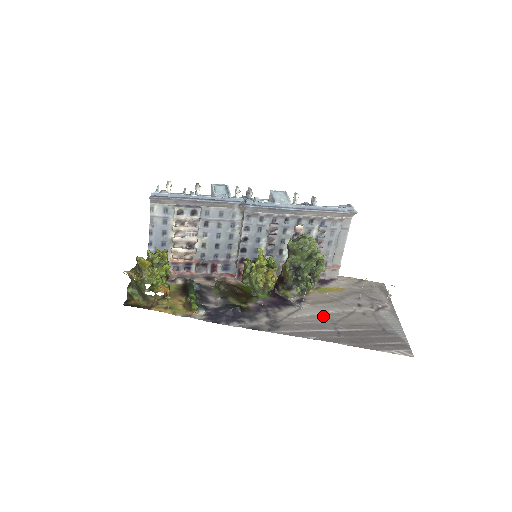
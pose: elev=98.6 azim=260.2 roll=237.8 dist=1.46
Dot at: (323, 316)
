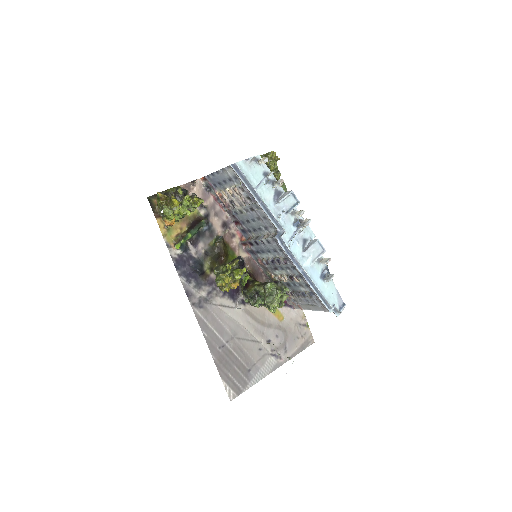
Dot at: (236, 326)
